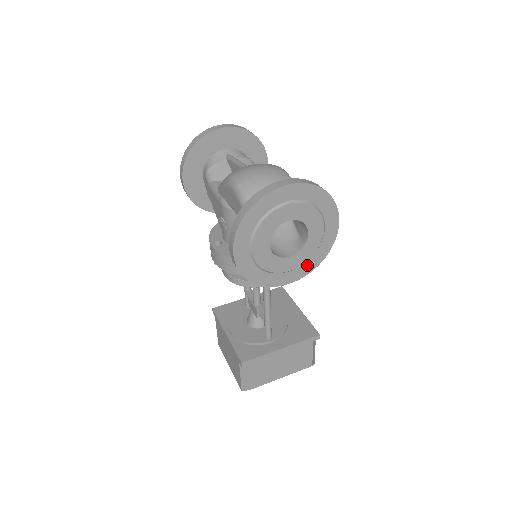
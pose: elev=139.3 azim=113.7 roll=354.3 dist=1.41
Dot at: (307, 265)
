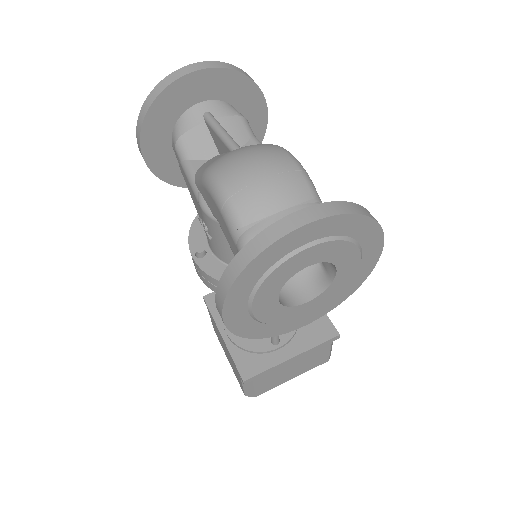
Dot at: (332, 301)
